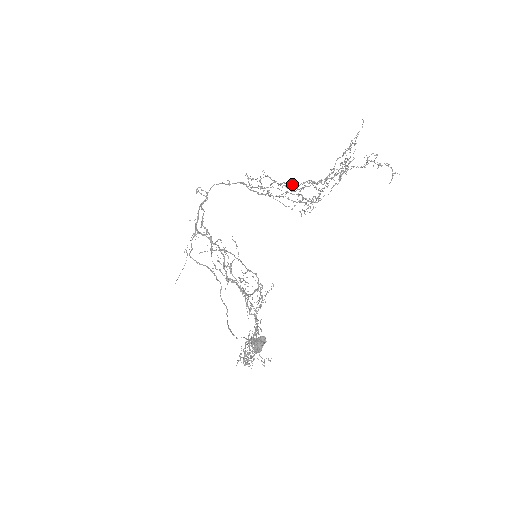
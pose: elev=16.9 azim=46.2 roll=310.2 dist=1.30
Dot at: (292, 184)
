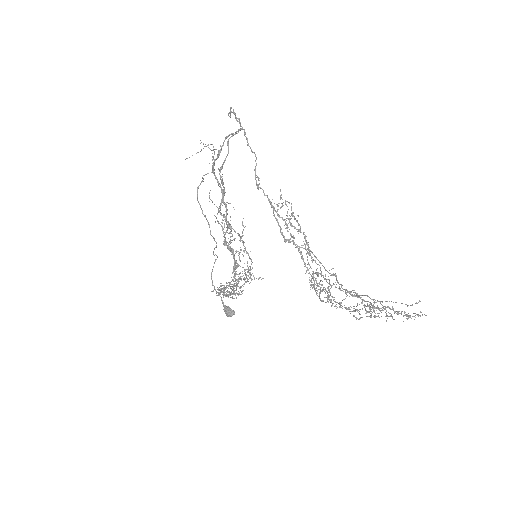
Dot at: (316, 258)
